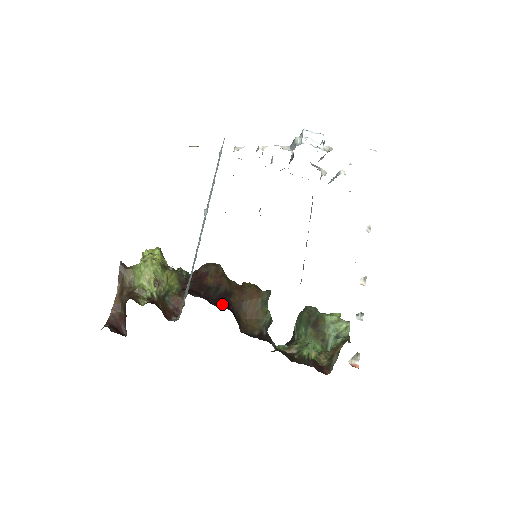
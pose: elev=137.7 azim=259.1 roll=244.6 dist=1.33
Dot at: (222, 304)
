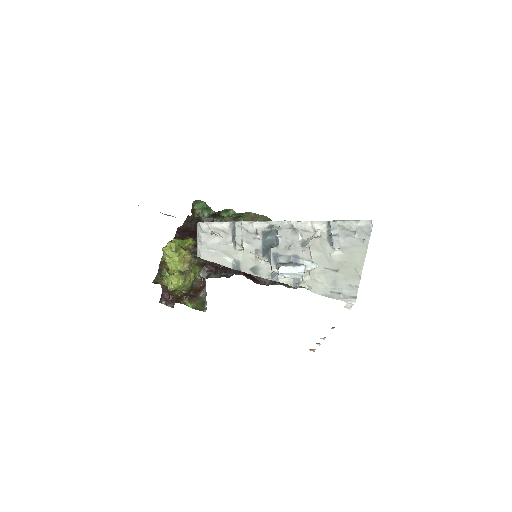
Dot at: occluded
